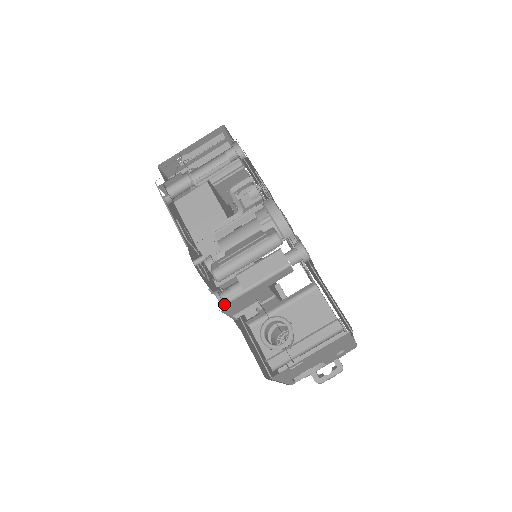
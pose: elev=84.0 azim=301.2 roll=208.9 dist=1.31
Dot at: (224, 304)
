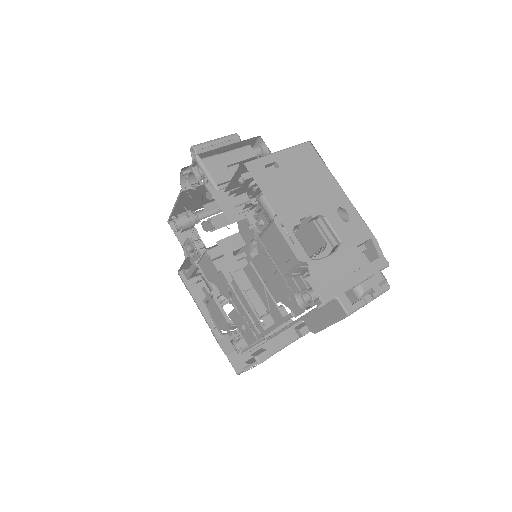
Dot at: (200, 159)
